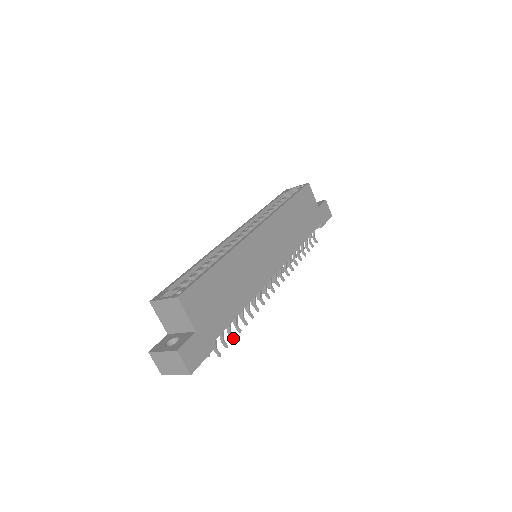
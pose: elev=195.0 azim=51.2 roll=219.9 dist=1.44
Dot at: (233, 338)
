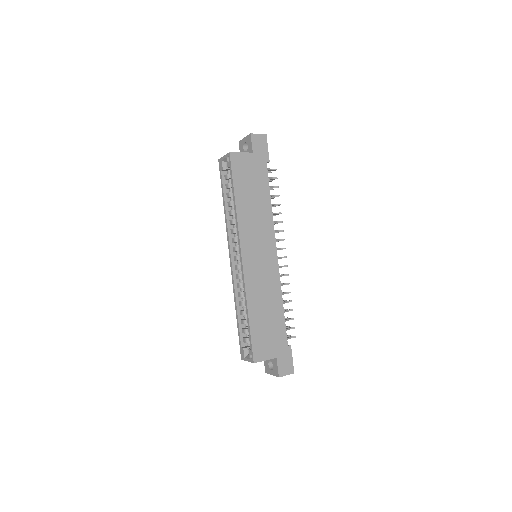
Dot at: occluded
